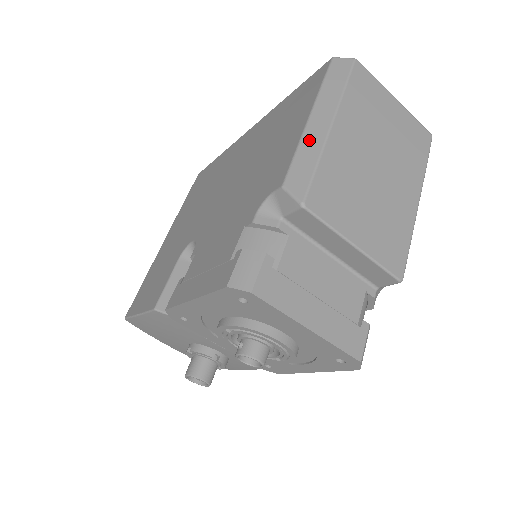
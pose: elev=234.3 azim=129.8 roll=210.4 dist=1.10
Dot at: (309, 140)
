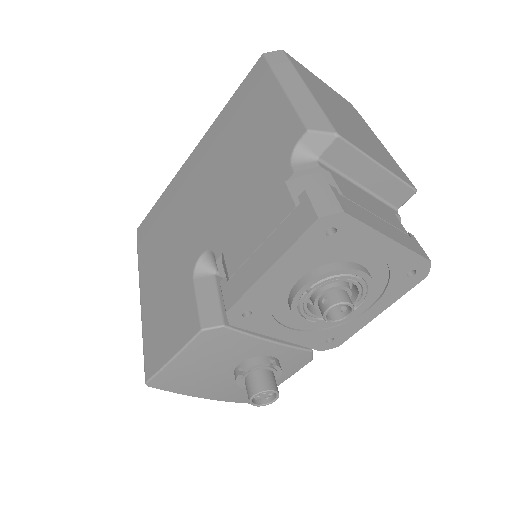
Dot at: (299, 99)
